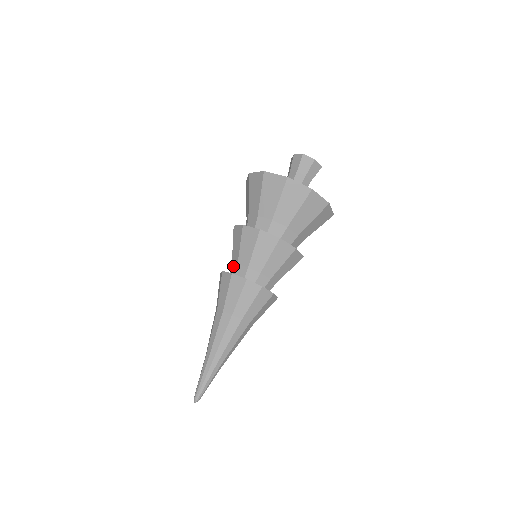
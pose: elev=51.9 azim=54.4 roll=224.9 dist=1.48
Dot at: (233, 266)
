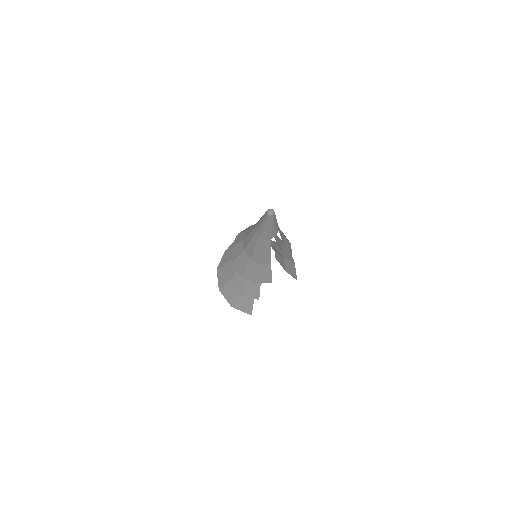
Dot at: occluded
